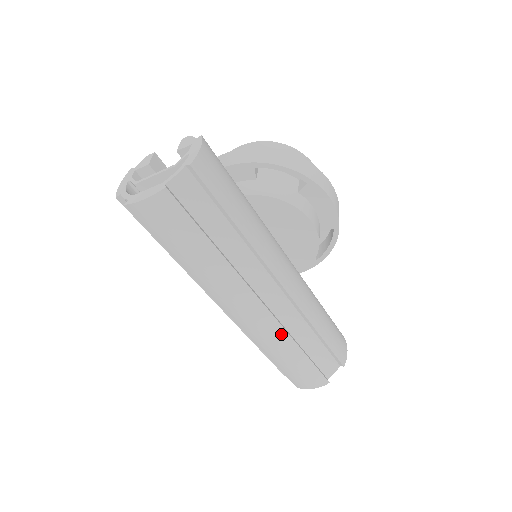
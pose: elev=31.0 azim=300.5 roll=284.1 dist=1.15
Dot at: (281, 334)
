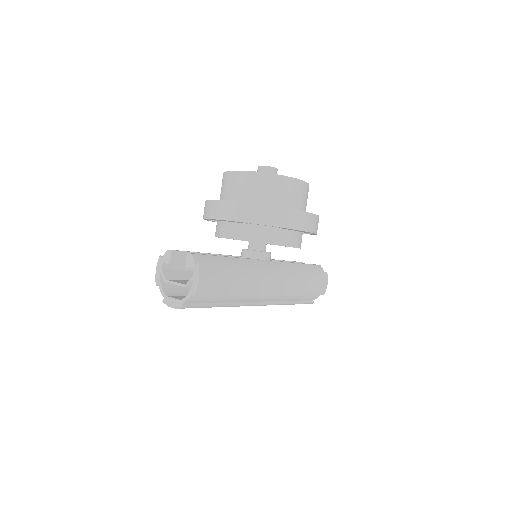
Dot at: occluded
